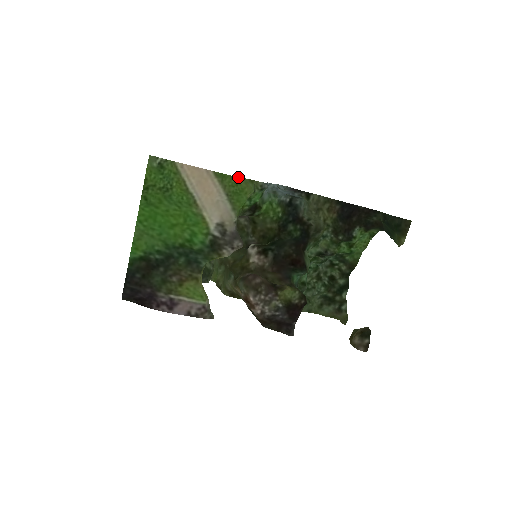
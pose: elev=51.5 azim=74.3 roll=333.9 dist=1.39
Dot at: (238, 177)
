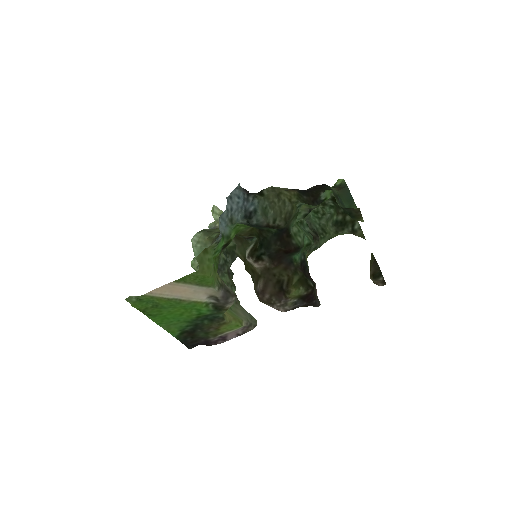
Dot at: (193, 272)
